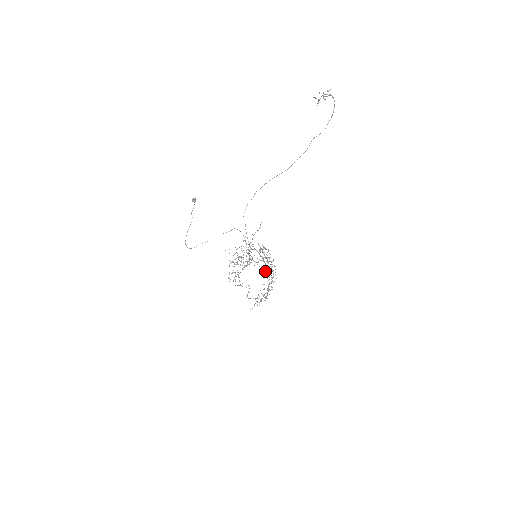
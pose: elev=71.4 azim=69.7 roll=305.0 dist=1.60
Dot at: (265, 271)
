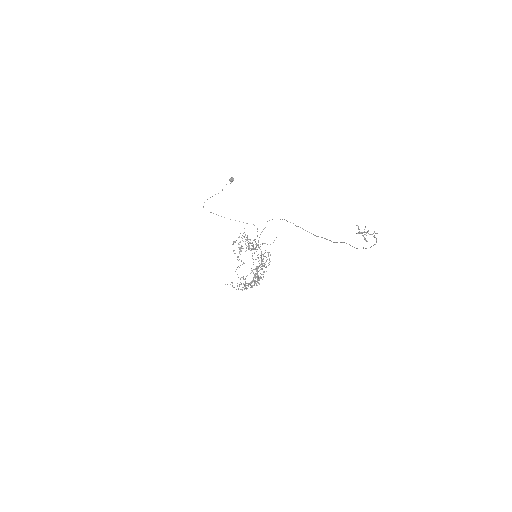
Dot at: occluded
